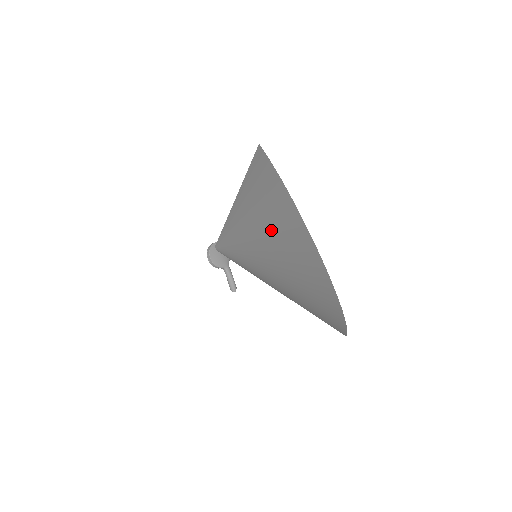
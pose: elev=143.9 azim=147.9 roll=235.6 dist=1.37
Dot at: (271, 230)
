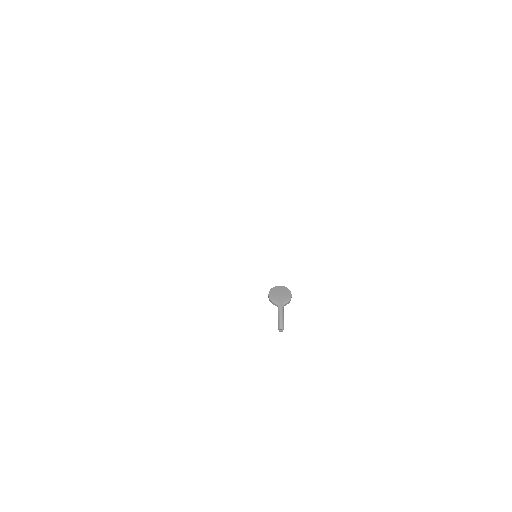
Dot at: occluded
